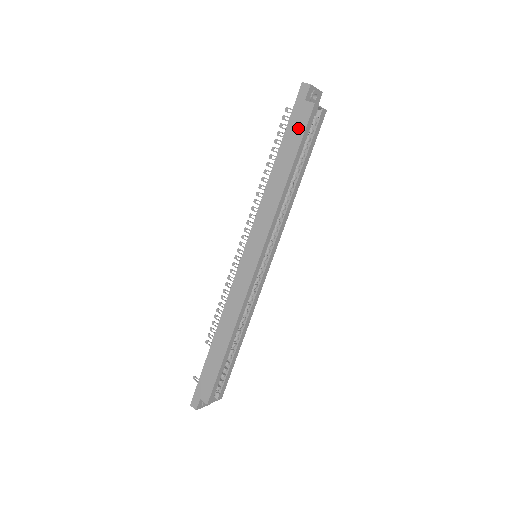
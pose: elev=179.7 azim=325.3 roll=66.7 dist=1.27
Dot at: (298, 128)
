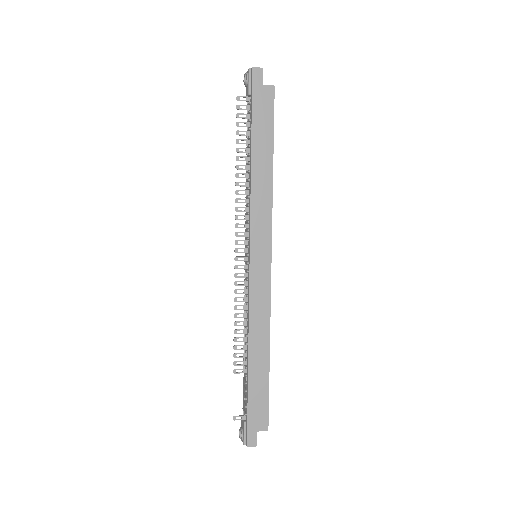
Dot at: (266, 113)
